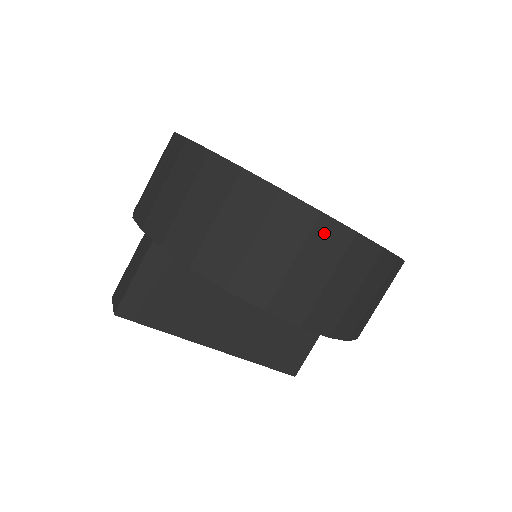
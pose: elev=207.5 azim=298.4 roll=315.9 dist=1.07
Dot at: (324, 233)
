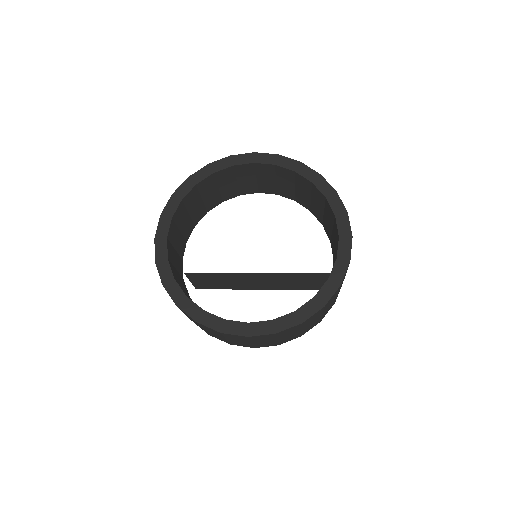
Dot at: (230, 336)
